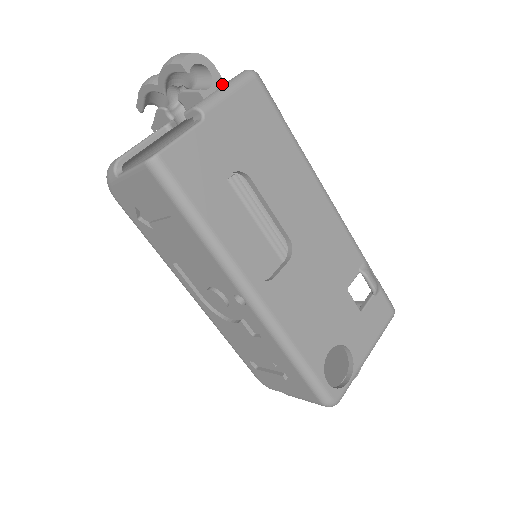
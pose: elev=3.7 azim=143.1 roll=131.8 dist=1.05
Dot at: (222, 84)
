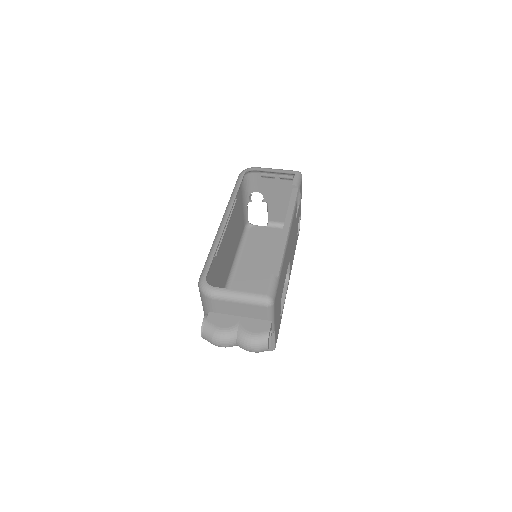
Dot at: occluded
